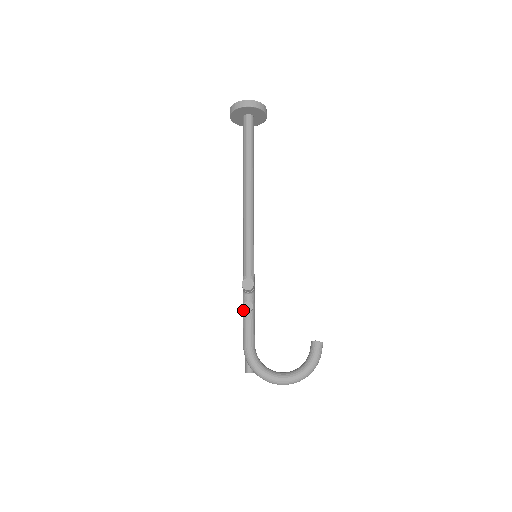
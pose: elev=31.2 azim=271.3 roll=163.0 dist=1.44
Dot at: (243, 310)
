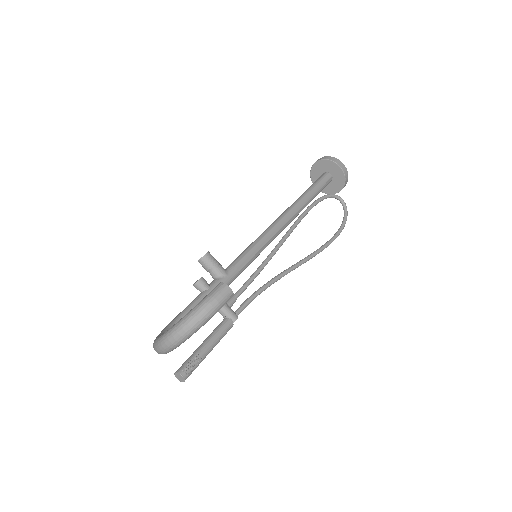
Dot at: occluded
